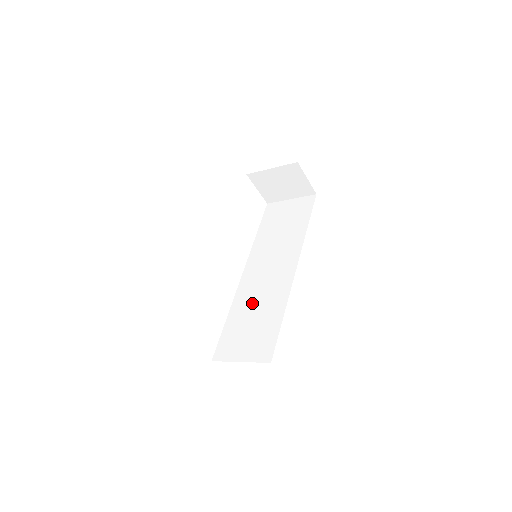
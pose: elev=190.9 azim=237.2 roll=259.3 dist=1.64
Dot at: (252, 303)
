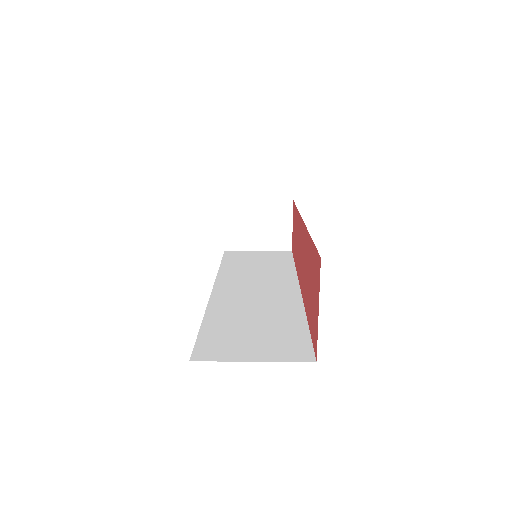
Dot at: (244, 311)
